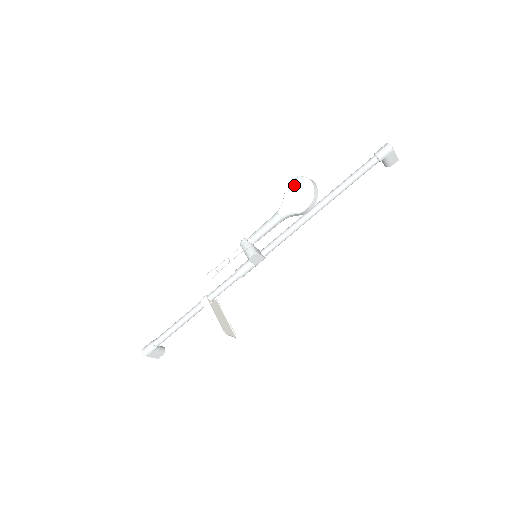
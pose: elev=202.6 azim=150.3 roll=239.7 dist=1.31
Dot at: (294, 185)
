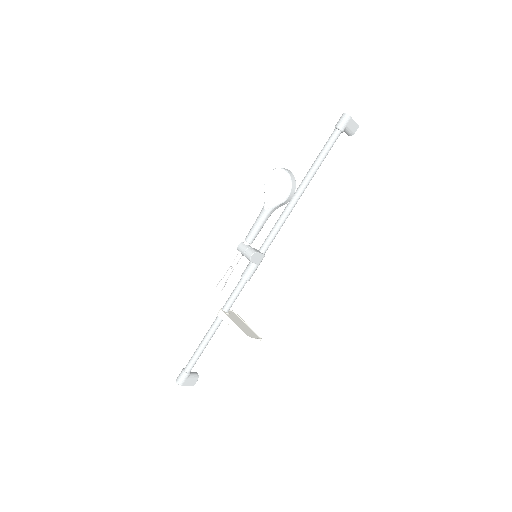
Dot at: (270, 179)
